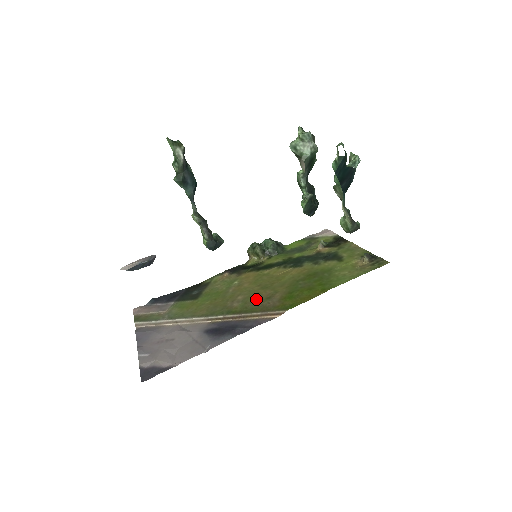
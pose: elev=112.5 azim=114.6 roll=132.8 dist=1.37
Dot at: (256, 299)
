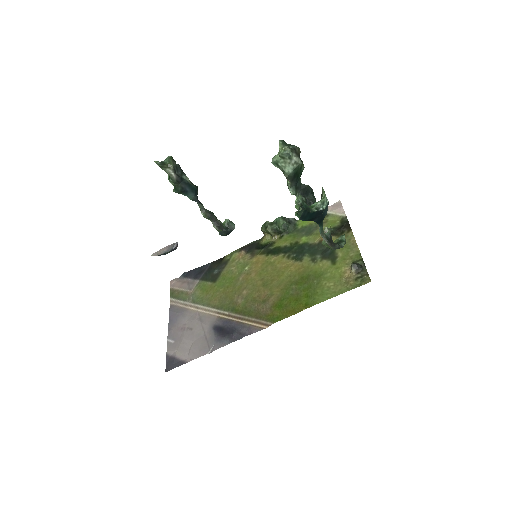
Dot at: (255, 299)
